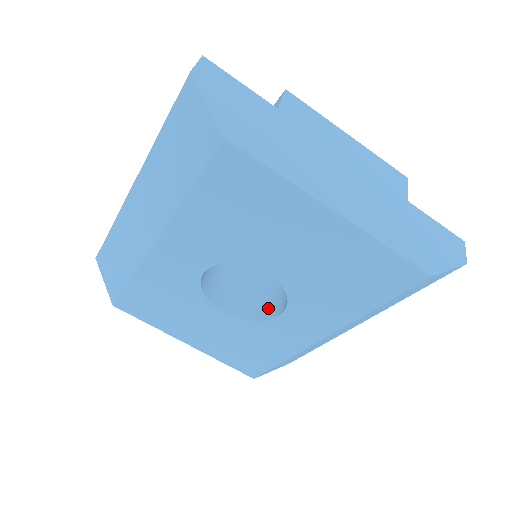
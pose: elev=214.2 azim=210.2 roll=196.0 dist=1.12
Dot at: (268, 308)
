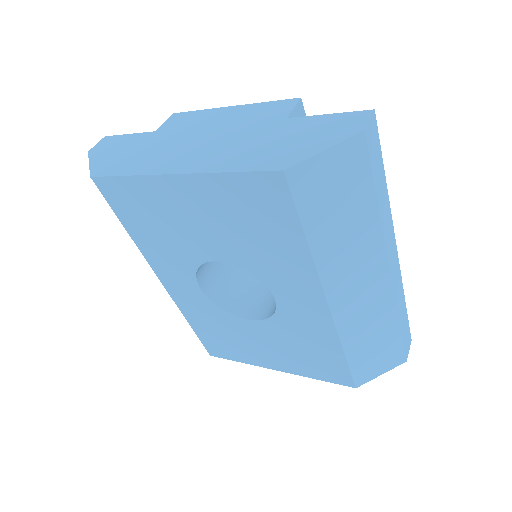
Dot at: occluded
